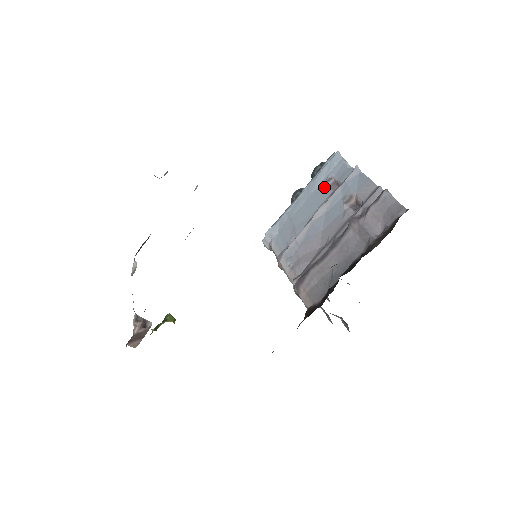
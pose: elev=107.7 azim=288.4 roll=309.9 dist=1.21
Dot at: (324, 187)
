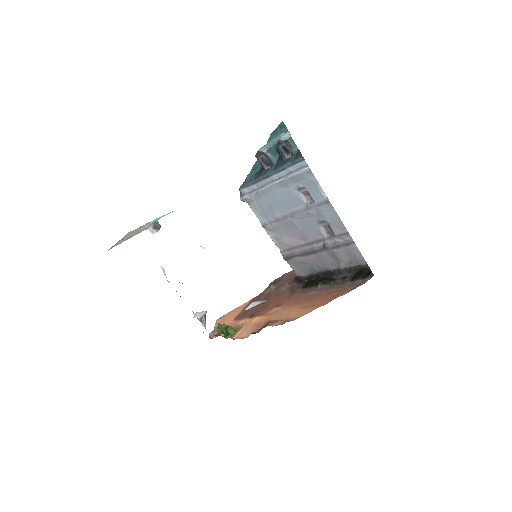
Dot at: (297, 191)
